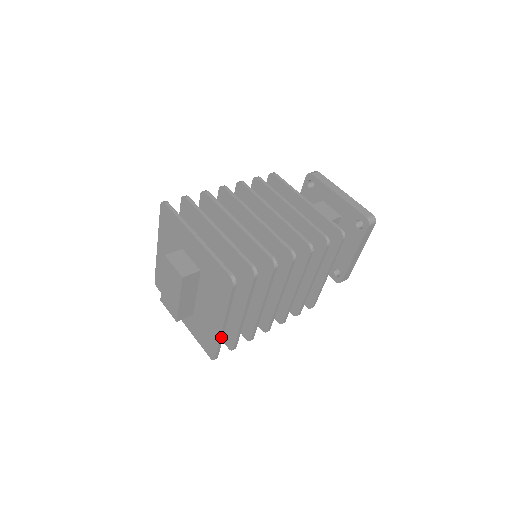
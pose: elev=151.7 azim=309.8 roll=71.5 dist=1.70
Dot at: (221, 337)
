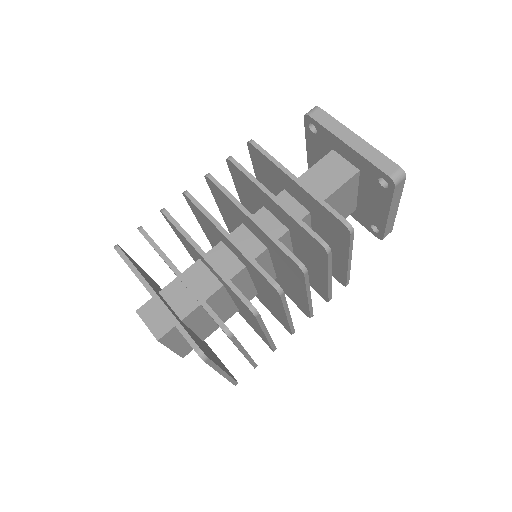
Dot at: (228, 378)
